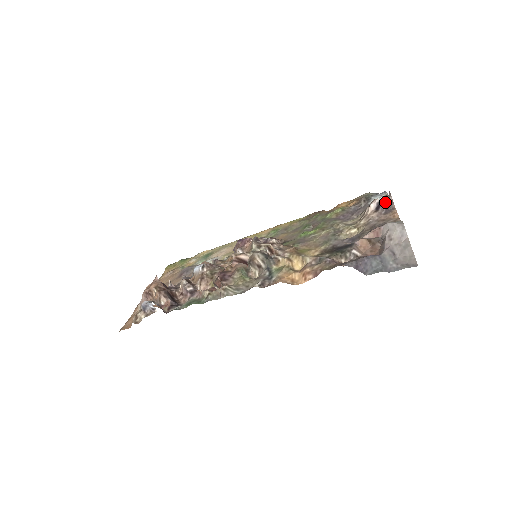
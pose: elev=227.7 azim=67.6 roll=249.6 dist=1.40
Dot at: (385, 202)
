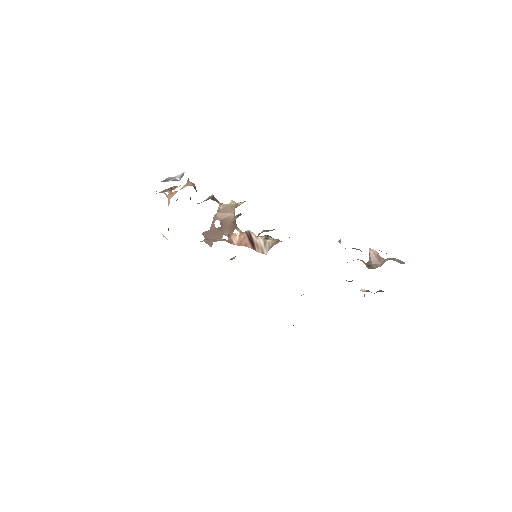
Dot at: occluded
